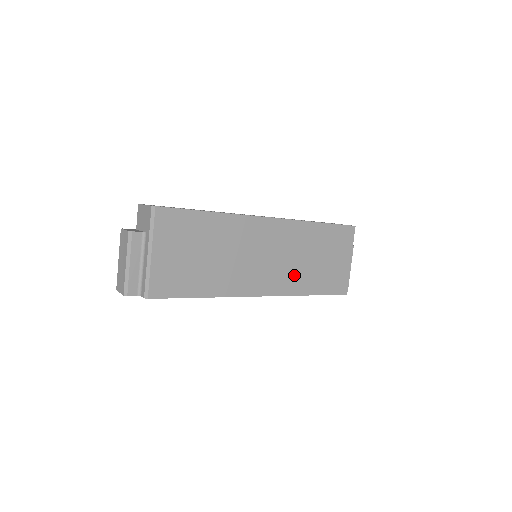
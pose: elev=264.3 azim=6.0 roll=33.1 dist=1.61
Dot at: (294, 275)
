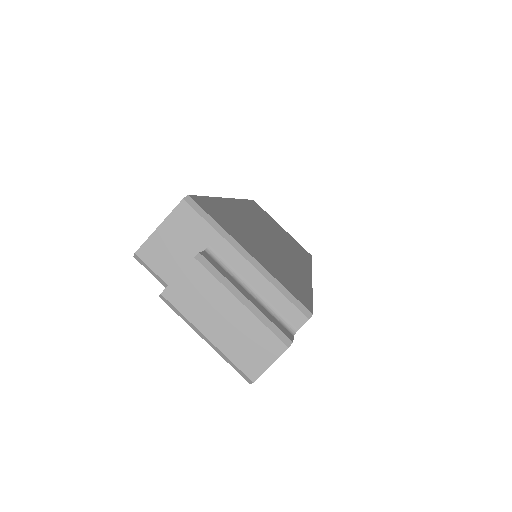
Dot at: (292, 248)
